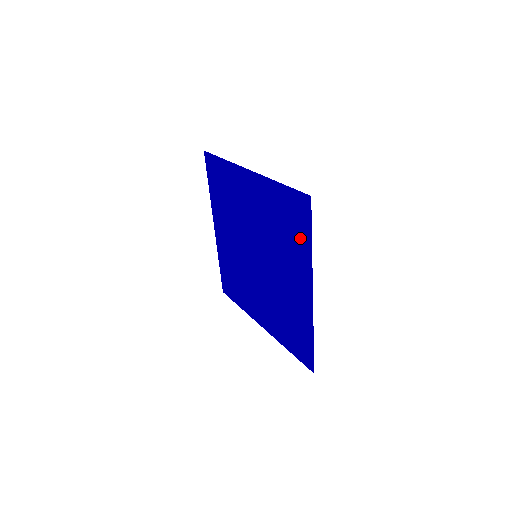
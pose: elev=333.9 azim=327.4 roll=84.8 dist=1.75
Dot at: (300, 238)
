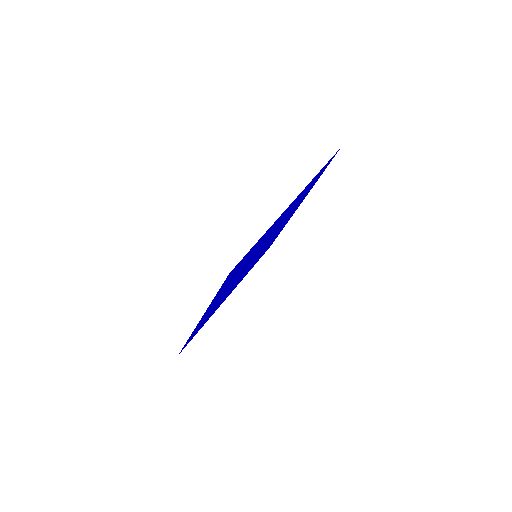
Dot at: occluded
